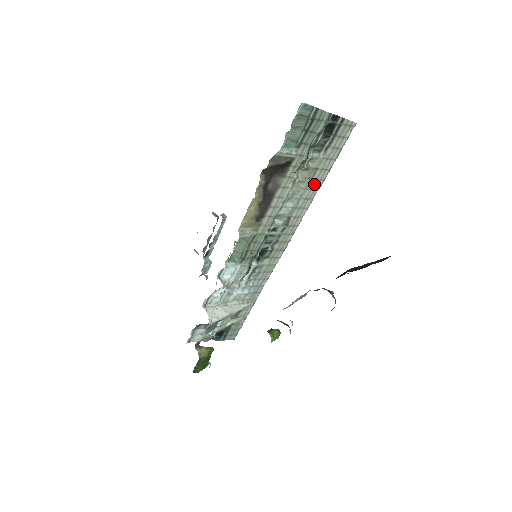
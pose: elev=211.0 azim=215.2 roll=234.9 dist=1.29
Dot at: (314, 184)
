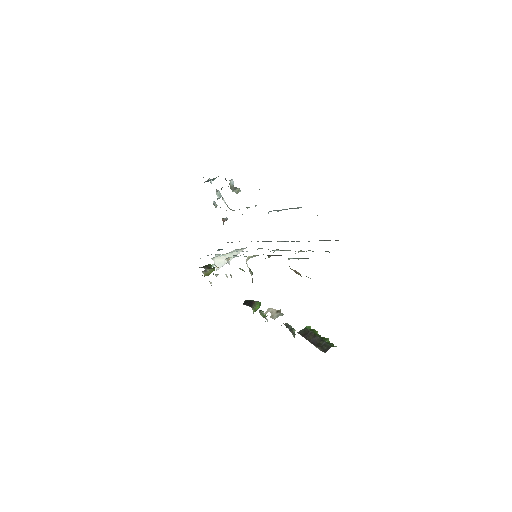
Dot at: occluded
